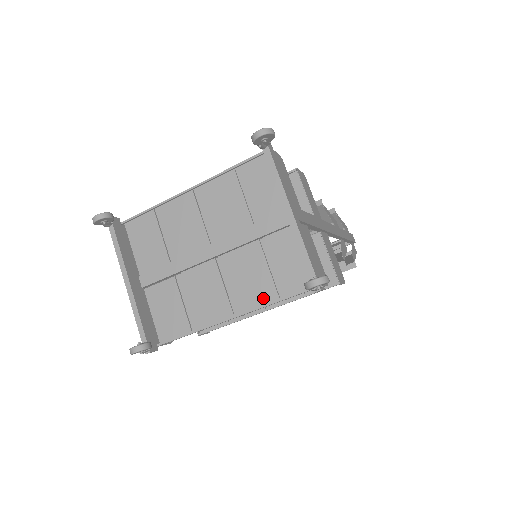
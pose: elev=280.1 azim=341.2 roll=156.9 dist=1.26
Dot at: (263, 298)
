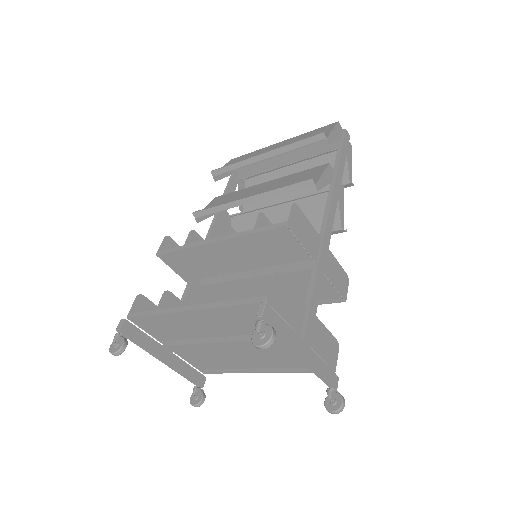
Dot at: (285, 365)
